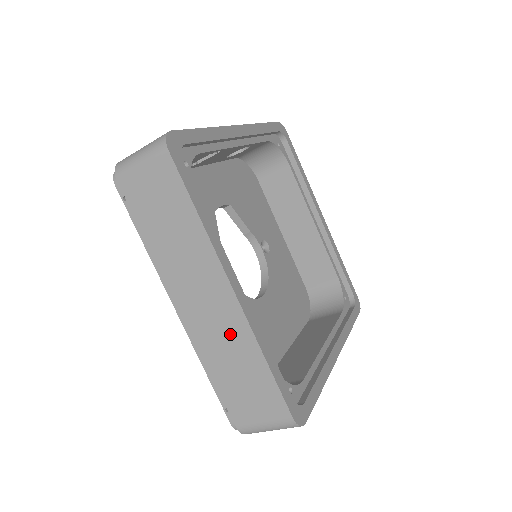
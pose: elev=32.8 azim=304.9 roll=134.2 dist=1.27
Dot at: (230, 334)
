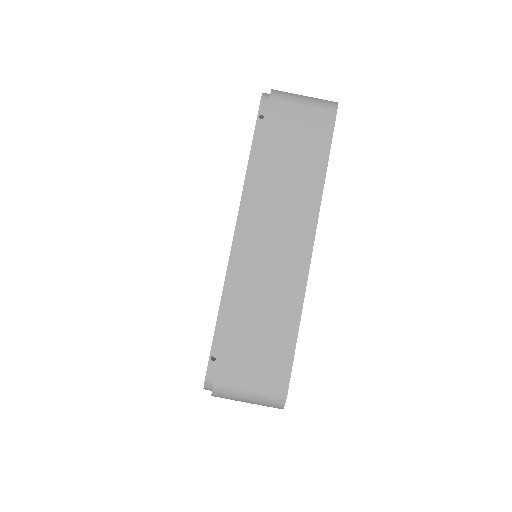
Dot at: (280, 283)
